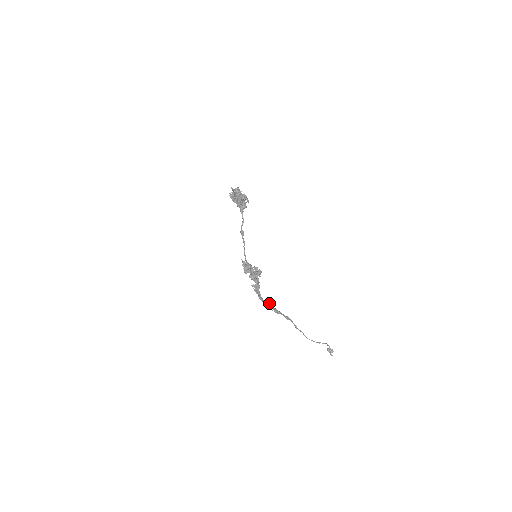
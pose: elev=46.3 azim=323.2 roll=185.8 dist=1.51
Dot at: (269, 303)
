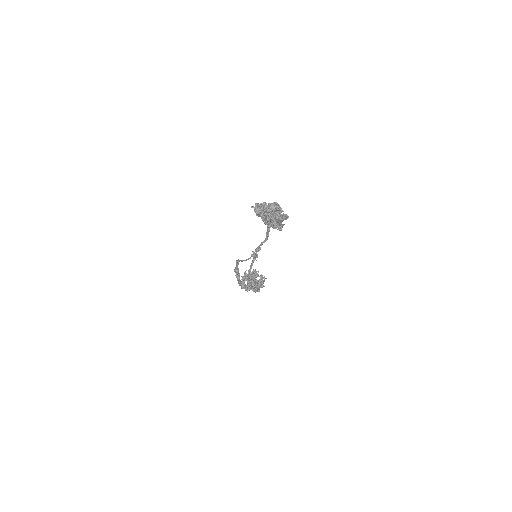
Dot at: (239, 275)
